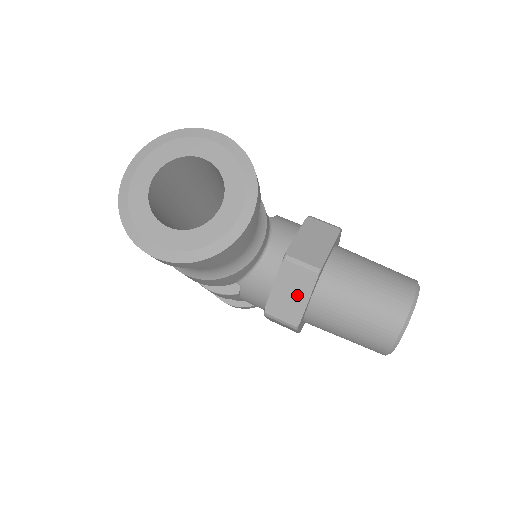
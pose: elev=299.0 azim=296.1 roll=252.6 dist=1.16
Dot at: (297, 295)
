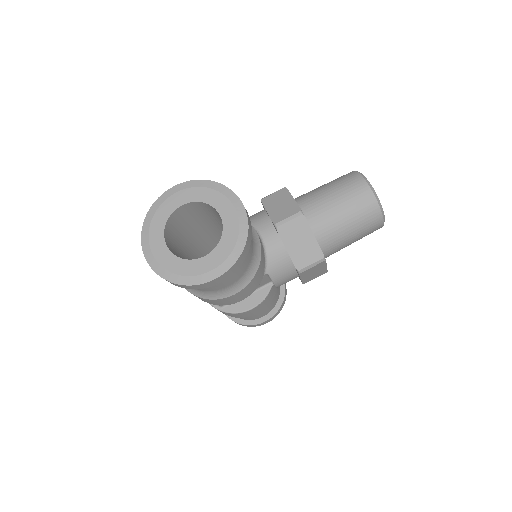
Dot at: (305, 239)
